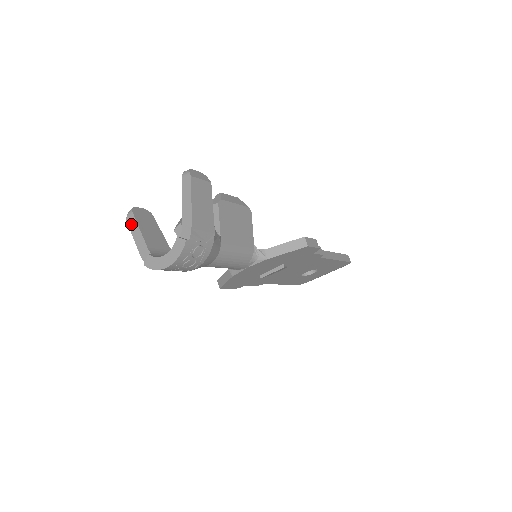
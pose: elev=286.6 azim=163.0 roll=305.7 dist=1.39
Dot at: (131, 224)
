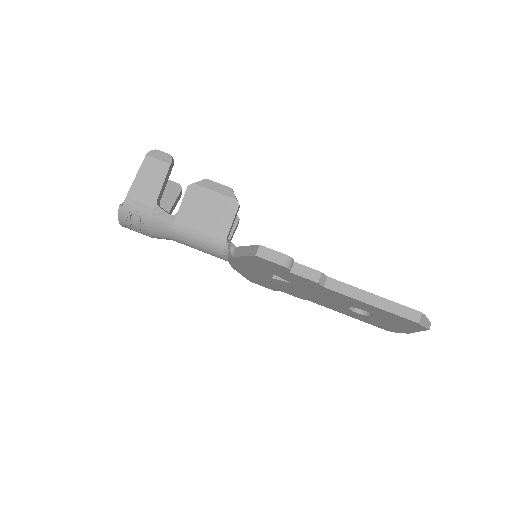
Dot at: occluded
